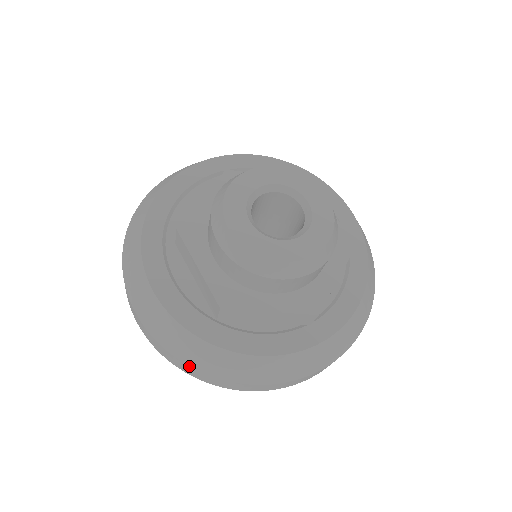
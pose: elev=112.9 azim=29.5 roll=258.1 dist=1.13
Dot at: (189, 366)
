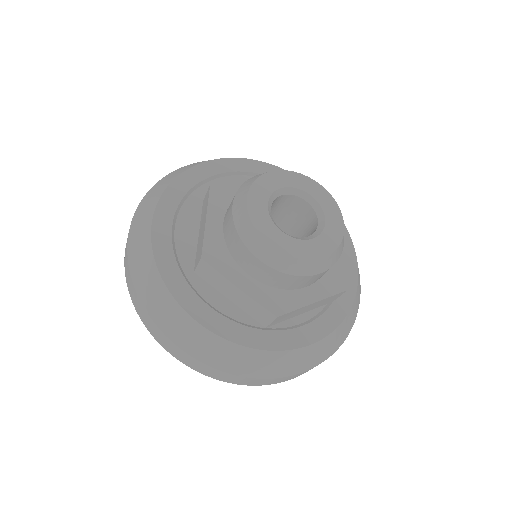
Dot at: (255, 378)
